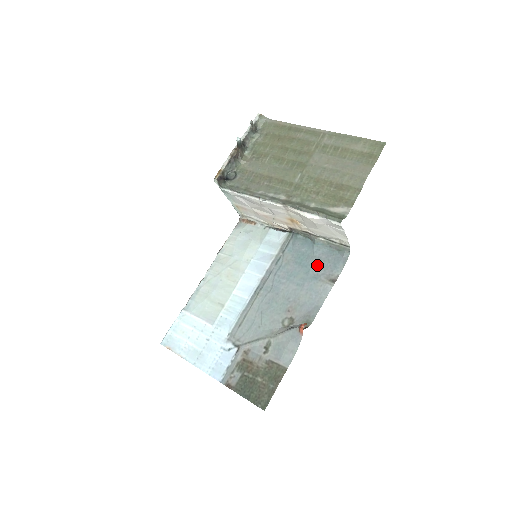
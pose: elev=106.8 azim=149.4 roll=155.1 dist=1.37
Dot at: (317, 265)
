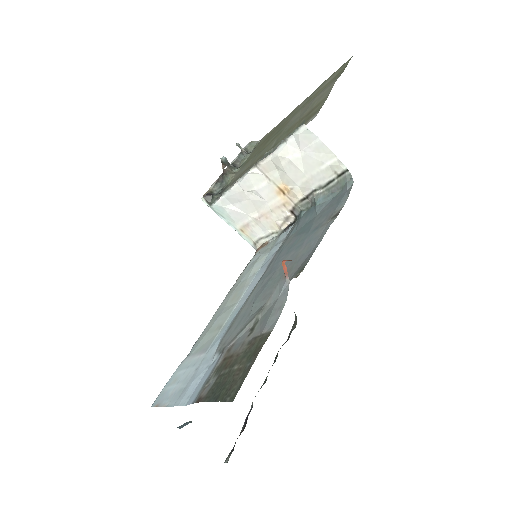
Dot at: (319, 218)
